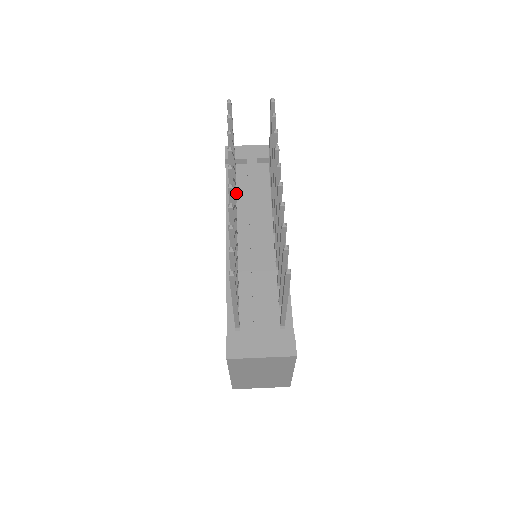
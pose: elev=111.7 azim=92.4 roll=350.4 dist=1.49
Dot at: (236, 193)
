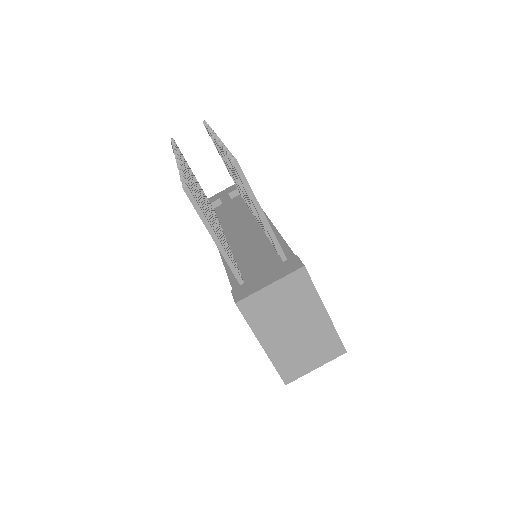
Dot at: occluded
